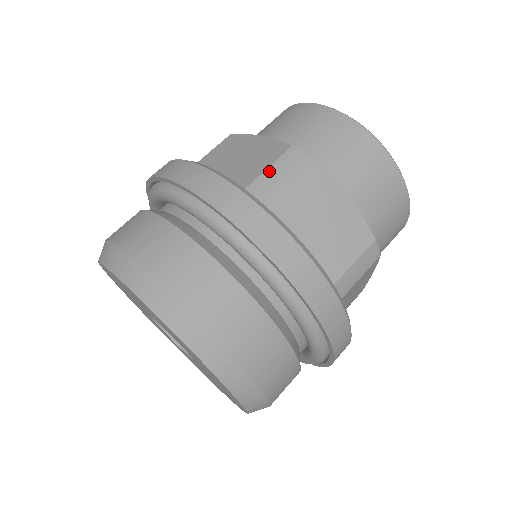
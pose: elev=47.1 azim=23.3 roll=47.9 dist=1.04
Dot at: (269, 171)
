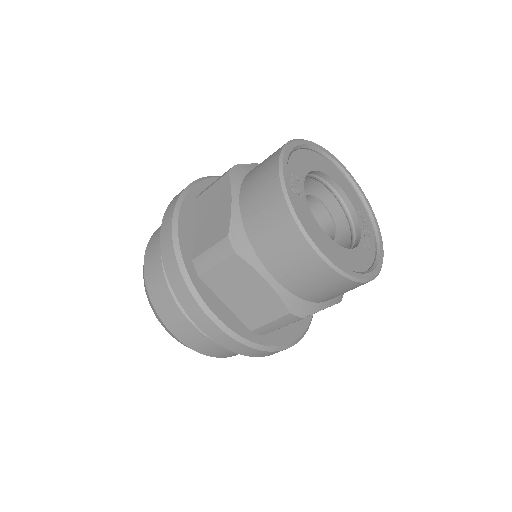
Dot at: (210, 251)
